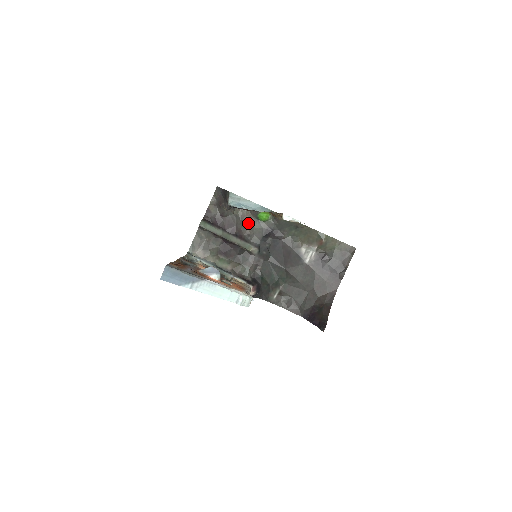
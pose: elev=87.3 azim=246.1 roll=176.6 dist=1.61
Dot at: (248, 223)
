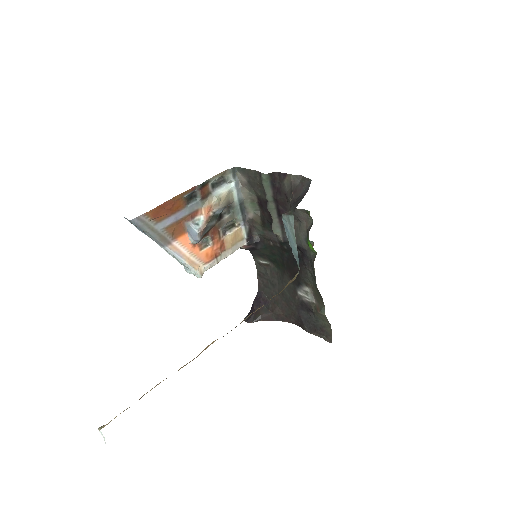
Dot at: (300, 225)
